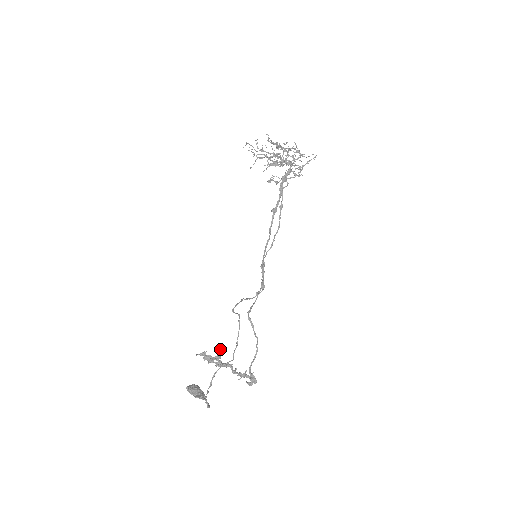
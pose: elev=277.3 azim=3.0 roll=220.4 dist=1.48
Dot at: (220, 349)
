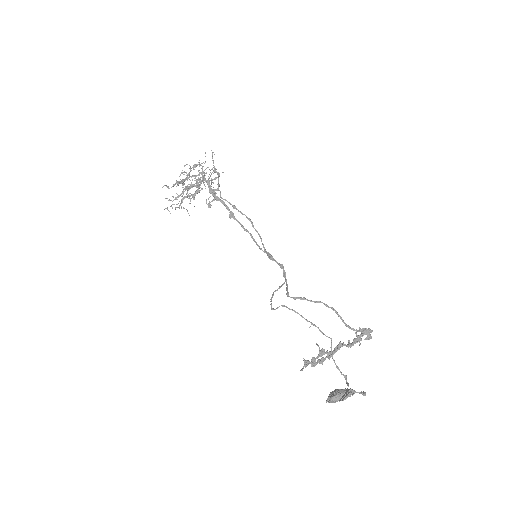
Dot at: occluded
